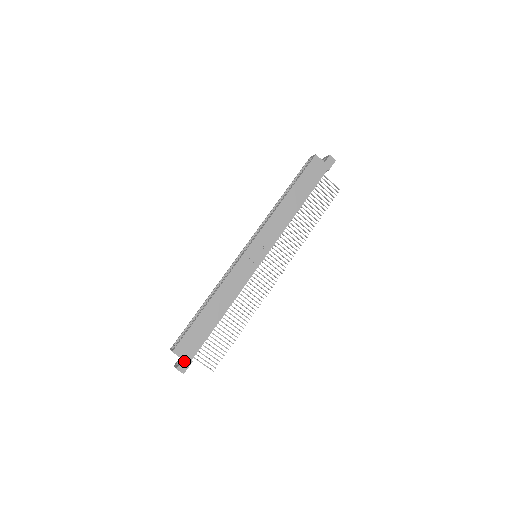
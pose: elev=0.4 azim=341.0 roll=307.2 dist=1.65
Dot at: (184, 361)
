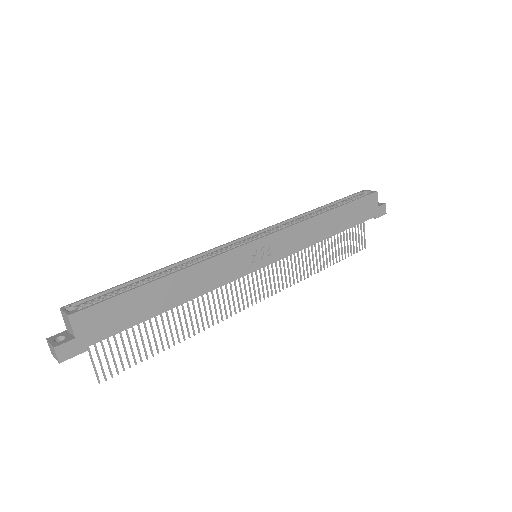
Dot at: (75, 342)
